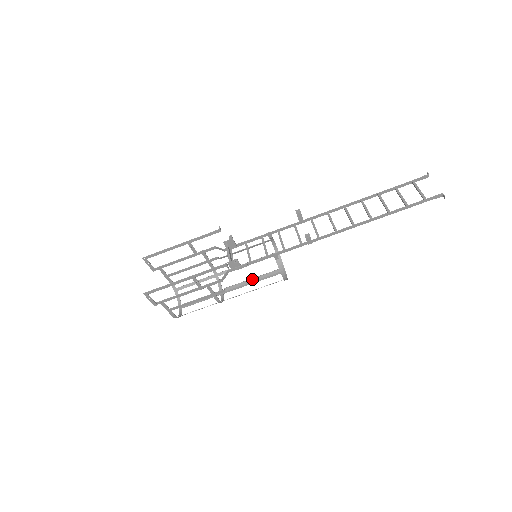
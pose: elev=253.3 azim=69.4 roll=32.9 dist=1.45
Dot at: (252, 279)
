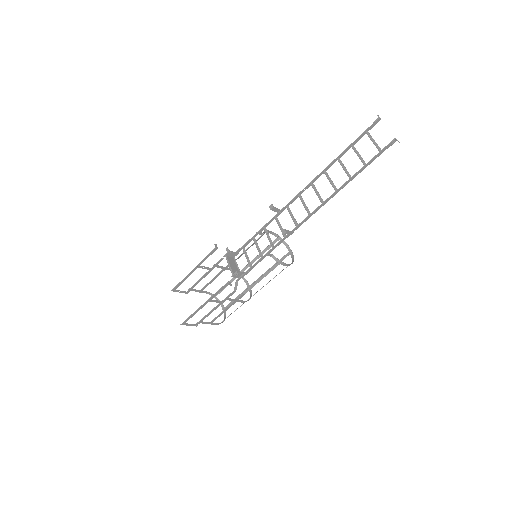
Dot at: (260, 278)
